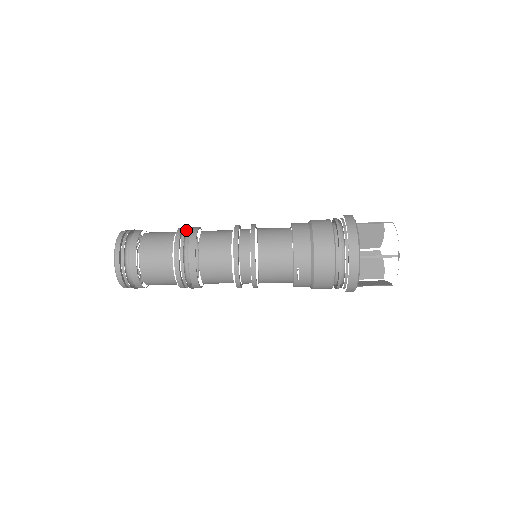
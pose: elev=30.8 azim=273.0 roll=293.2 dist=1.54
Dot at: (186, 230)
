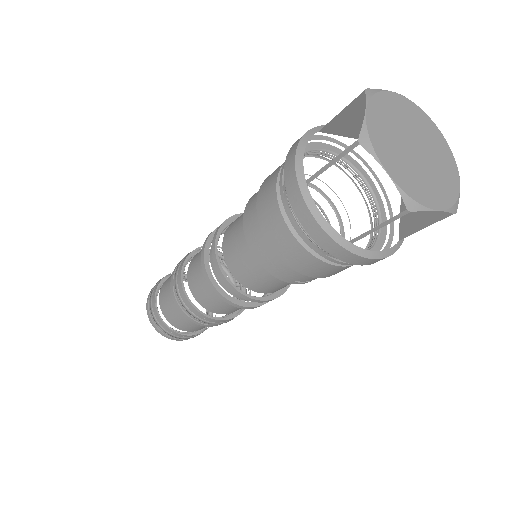
Dot at: (176, 279)
